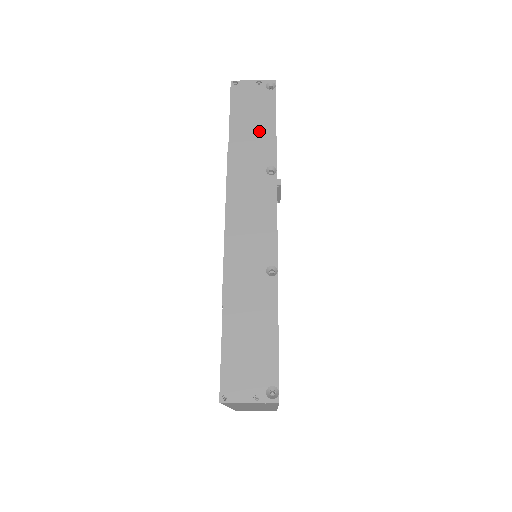
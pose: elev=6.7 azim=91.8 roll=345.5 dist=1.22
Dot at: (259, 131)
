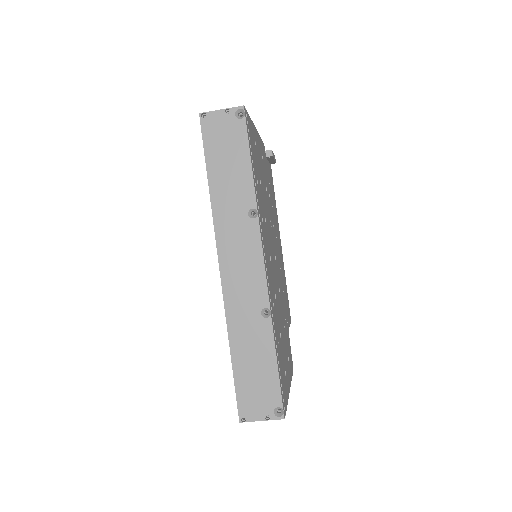
Dot at: (236, 171)
